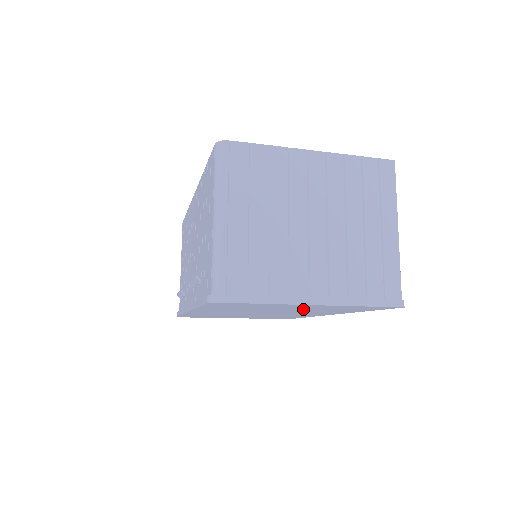
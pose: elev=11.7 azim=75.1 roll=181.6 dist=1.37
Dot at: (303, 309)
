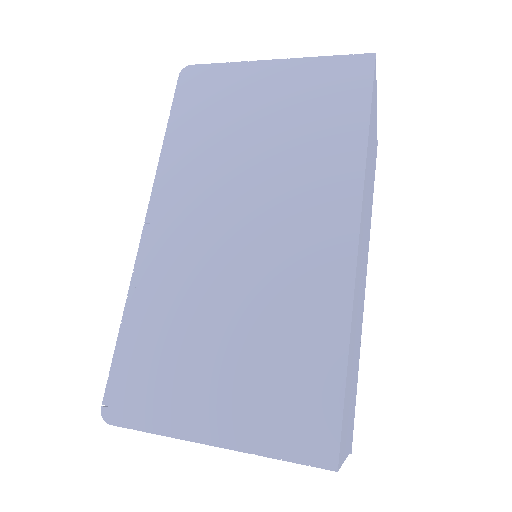
Dot at: occluded
